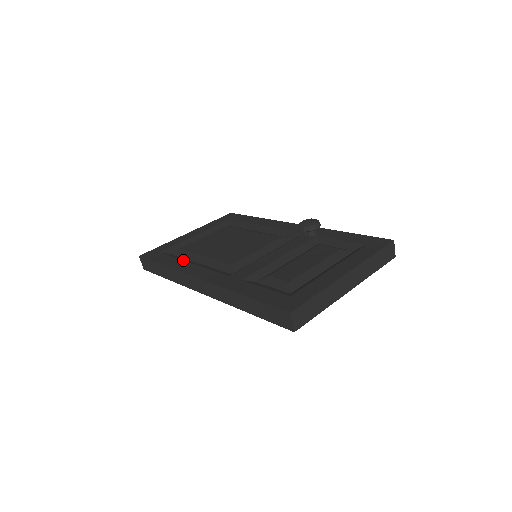
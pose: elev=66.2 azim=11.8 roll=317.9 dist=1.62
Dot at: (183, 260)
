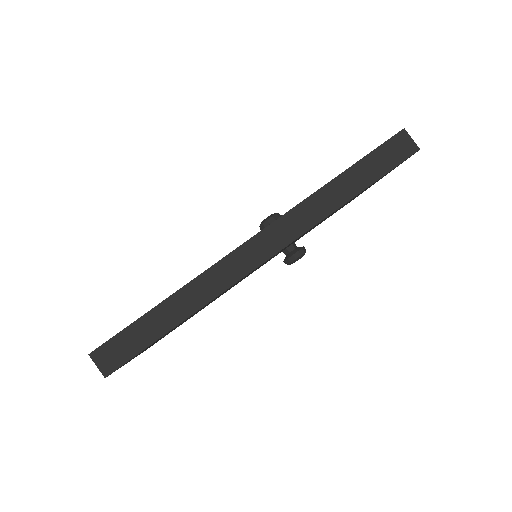
Dot at: occluded
